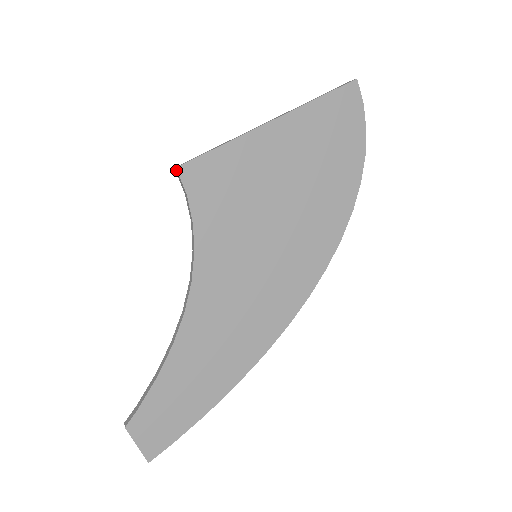
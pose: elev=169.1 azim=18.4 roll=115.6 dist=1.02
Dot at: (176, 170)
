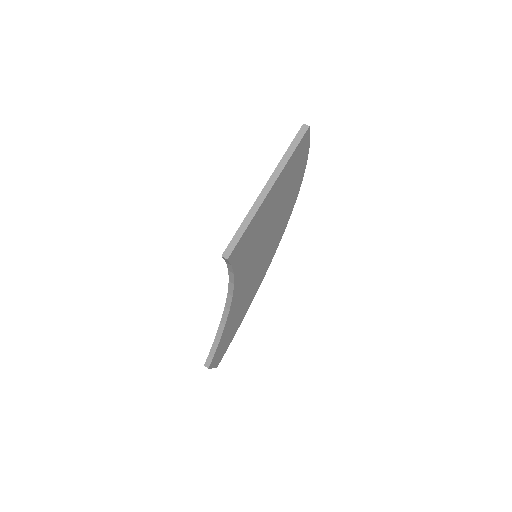
Dot at: (226, 259)
